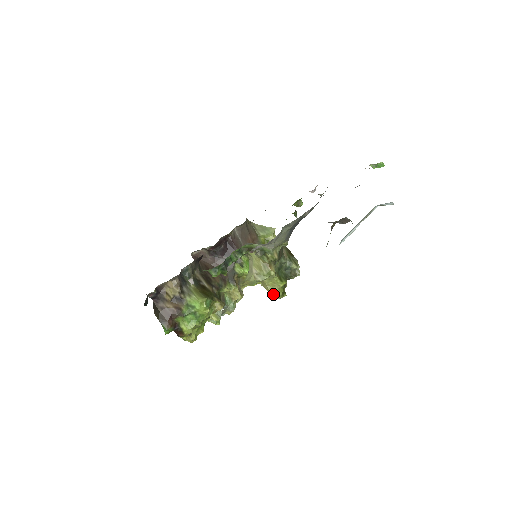
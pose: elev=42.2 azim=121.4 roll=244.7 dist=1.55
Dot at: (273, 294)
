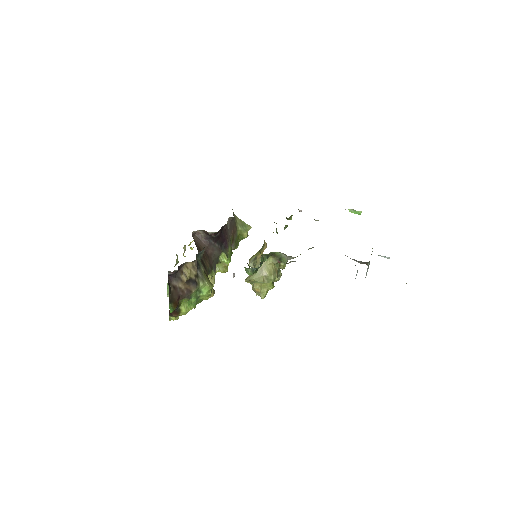
Dot at: (257, 293)
